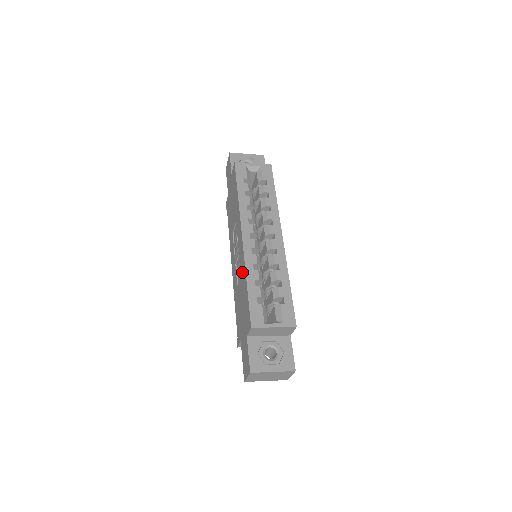
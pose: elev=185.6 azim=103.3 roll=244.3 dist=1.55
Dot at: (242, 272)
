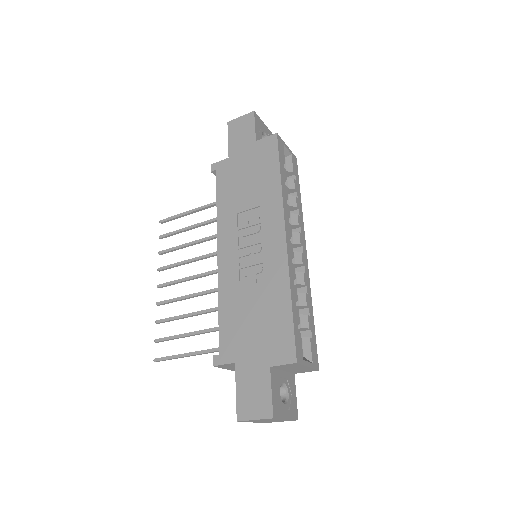
Dot at: (274, 280)
